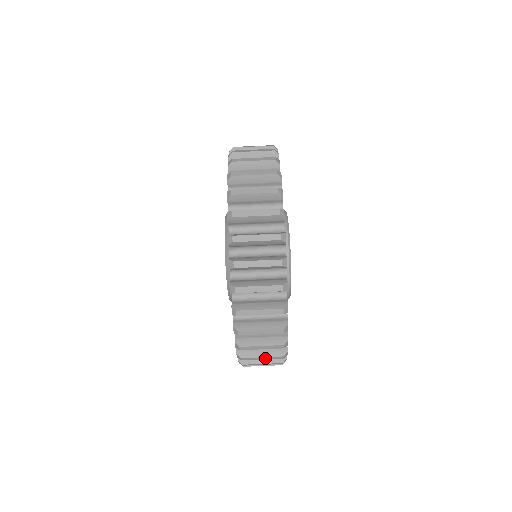
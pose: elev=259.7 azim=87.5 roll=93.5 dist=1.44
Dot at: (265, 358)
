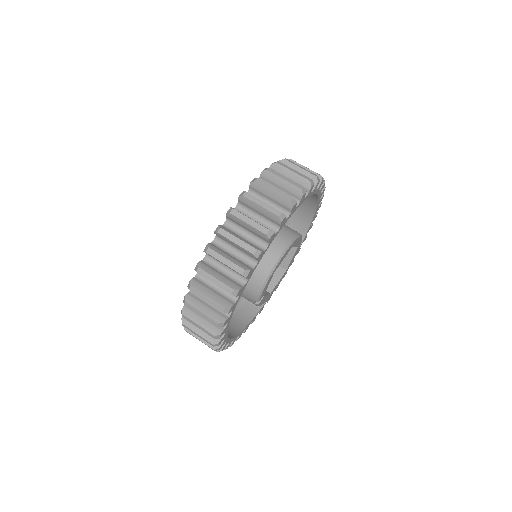
Dot at: (217, 282)
